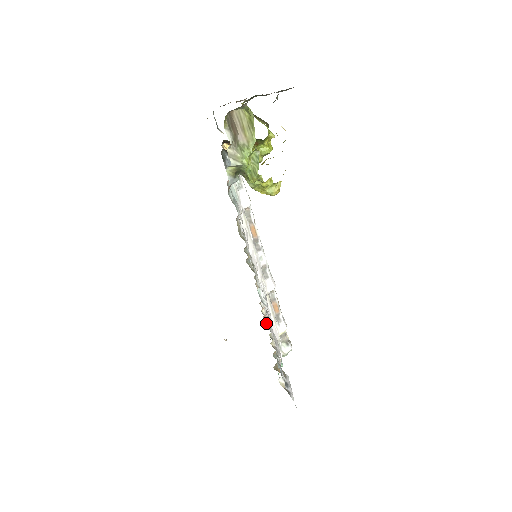
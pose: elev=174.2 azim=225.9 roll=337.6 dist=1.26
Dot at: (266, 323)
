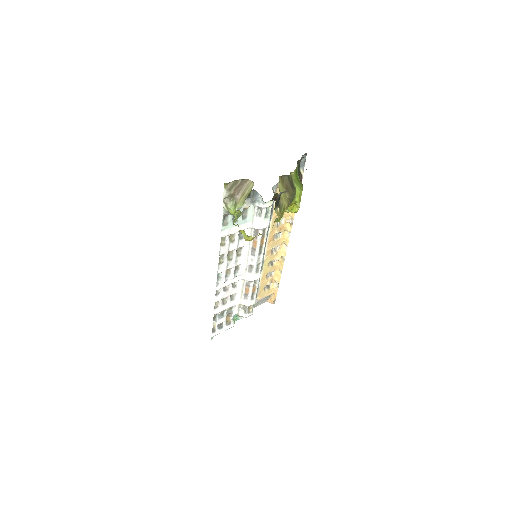
Dot at: (218, 291)
